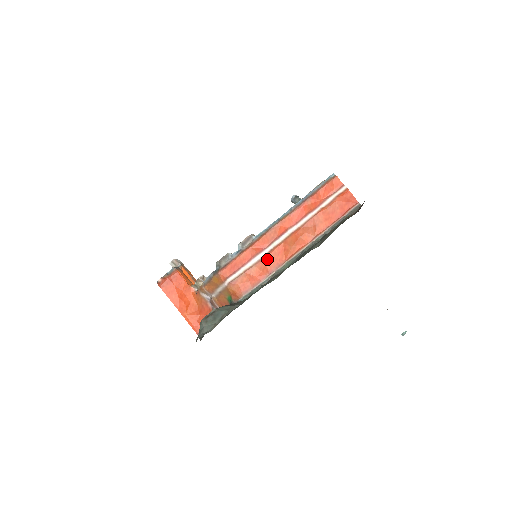
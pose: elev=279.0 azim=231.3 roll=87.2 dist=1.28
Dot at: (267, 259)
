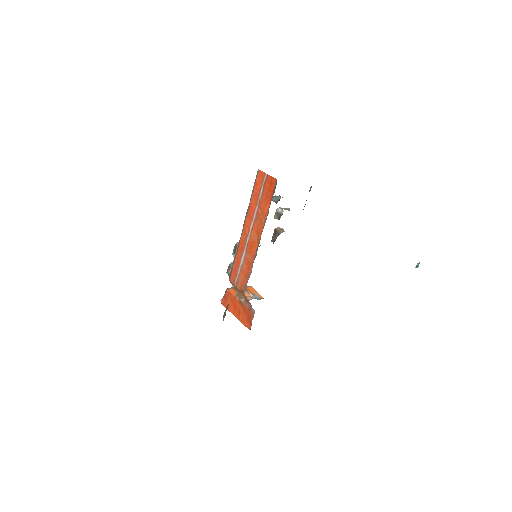
Dot at: (247, 255)
